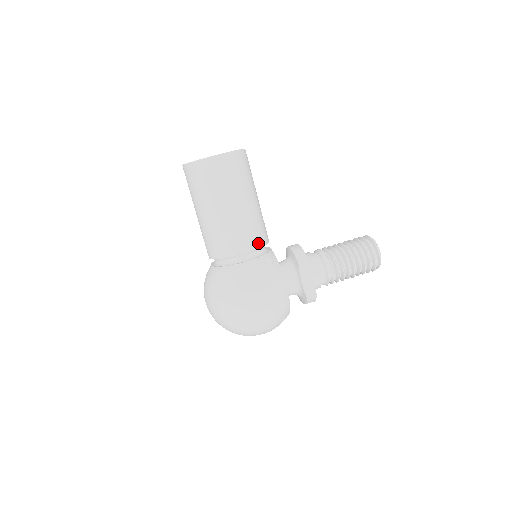
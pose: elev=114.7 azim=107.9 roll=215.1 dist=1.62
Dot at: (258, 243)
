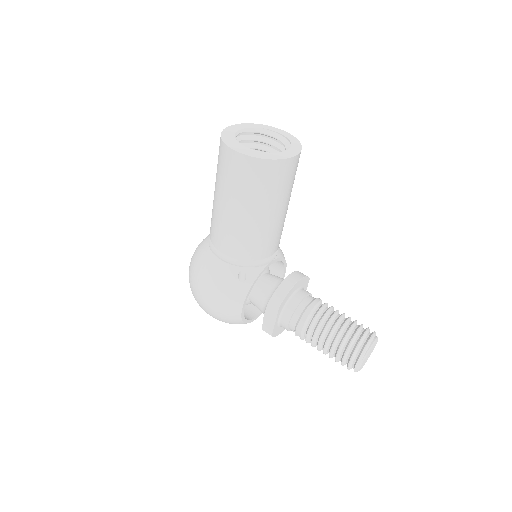
Dot at: (242, 255)
